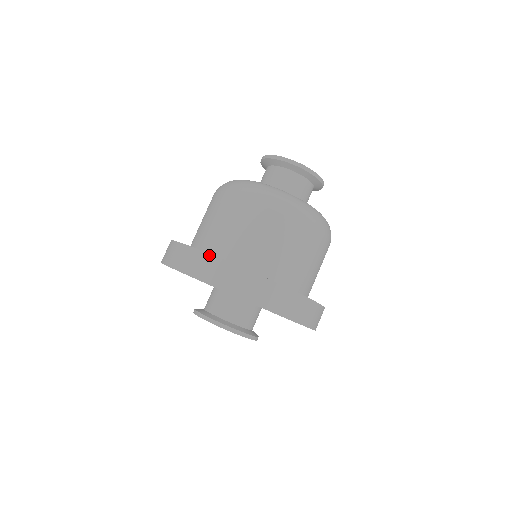
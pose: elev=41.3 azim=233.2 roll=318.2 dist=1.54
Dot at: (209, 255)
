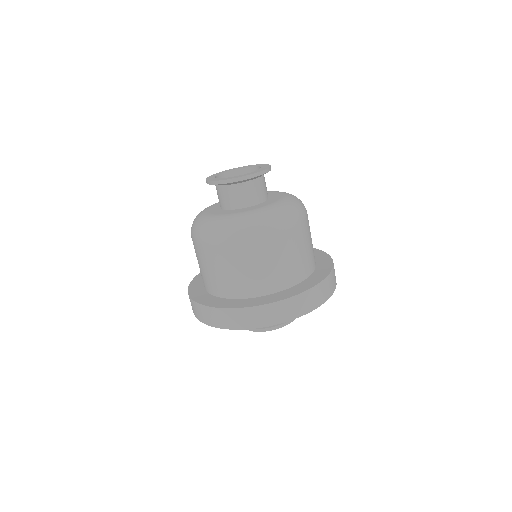
Dot at: (191, 299)
